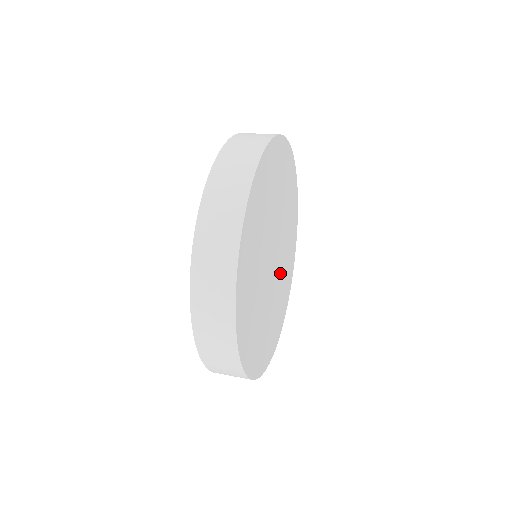
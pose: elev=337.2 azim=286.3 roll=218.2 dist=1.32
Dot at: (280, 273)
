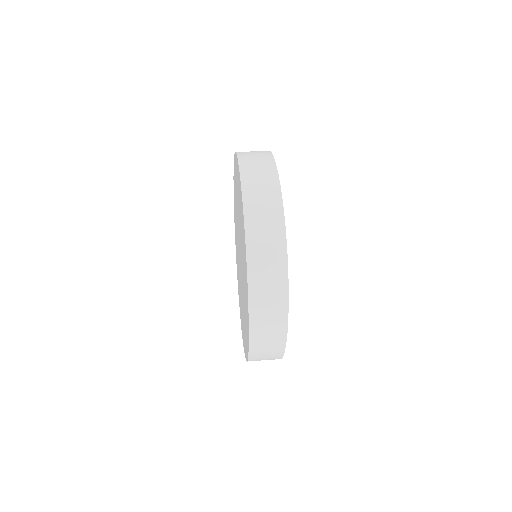
Dot at: occluded
